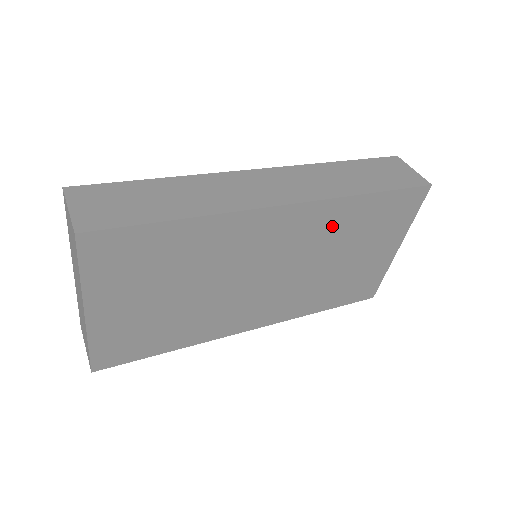
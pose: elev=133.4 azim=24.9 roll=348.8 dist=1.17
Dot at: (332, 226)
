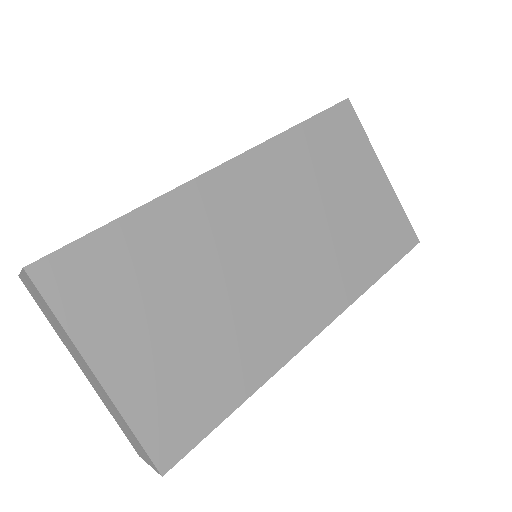
Dot at: (290, 172)
